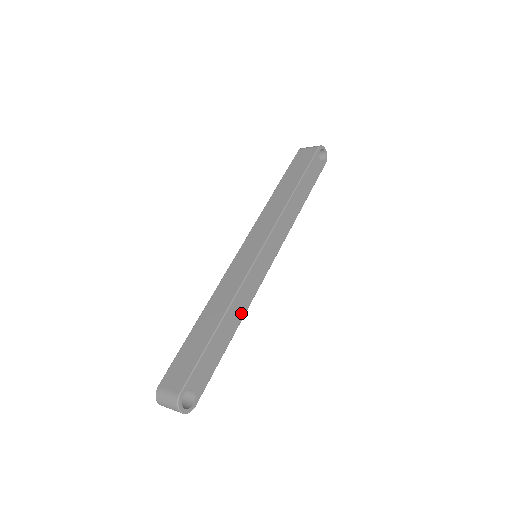
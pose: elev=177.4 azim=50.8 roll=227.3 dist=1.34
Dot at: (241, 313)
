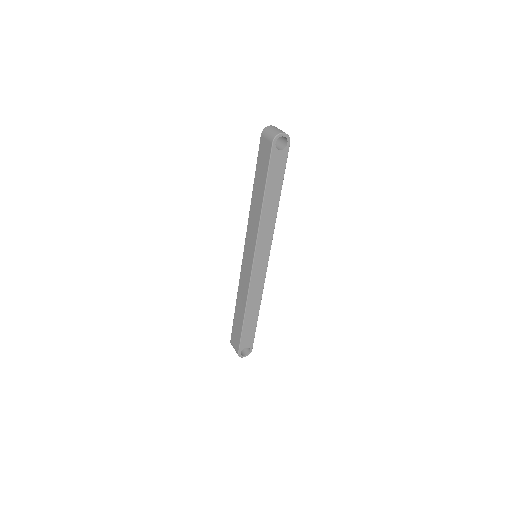
Dot at: (258, 301)
